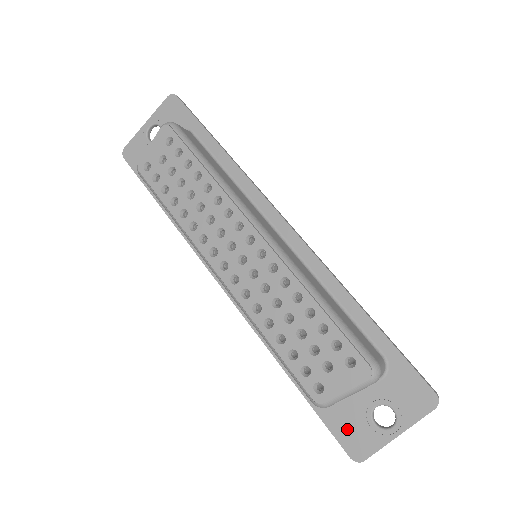
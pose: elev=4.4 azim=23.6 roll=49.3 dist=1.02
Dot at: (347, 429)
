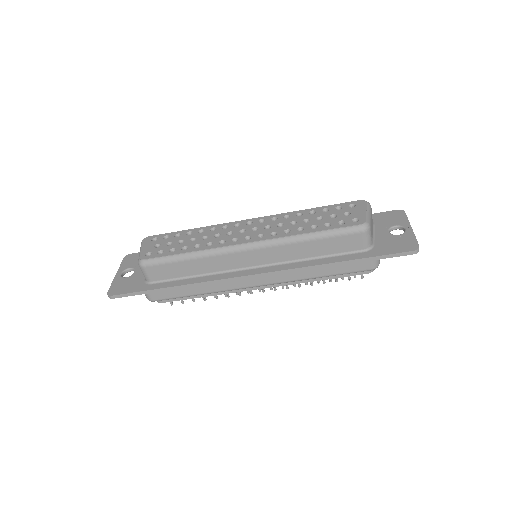
Dot at: (394, 246)
